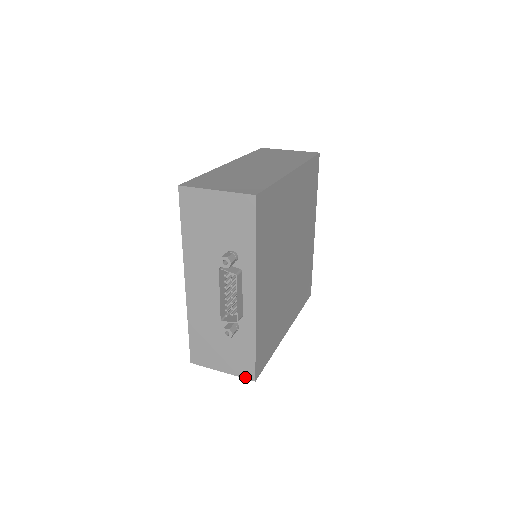
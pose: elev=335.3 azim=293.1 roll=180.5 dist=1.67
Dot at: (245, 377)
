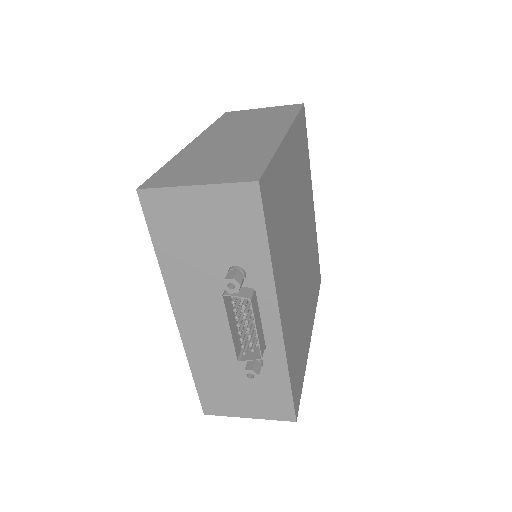
Dot at: (281, 419)
